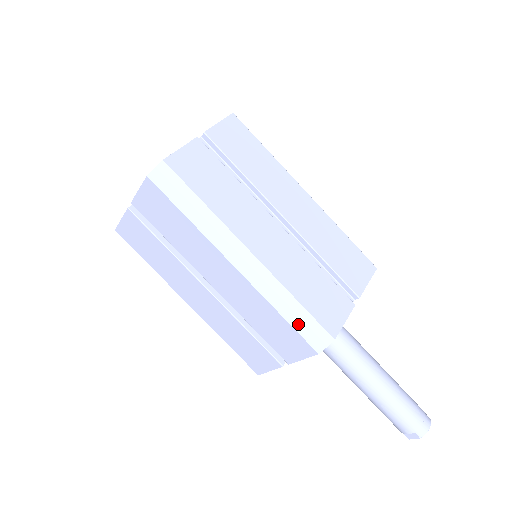
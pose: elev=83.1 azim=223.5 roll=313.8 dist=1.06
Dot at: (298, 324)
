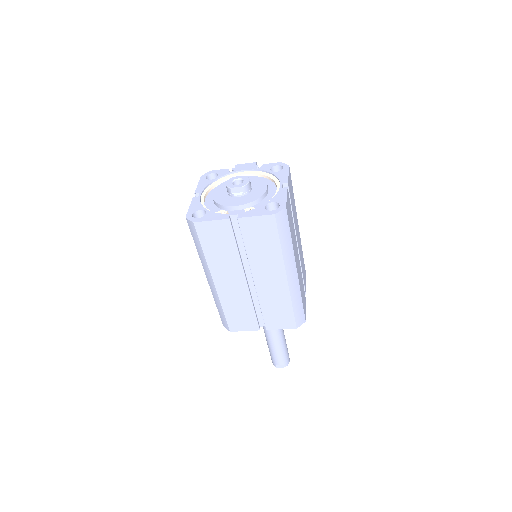
Dot at: (297, 312)
